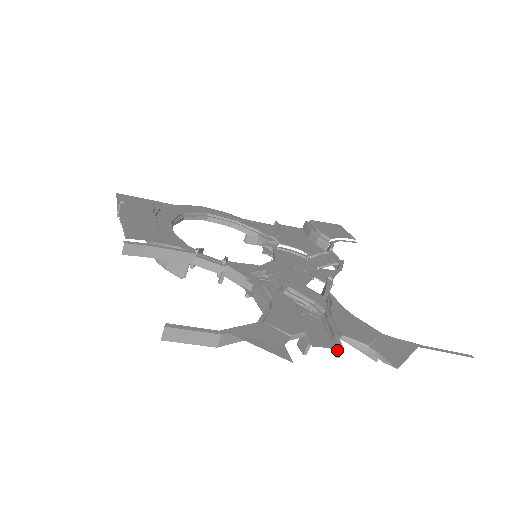
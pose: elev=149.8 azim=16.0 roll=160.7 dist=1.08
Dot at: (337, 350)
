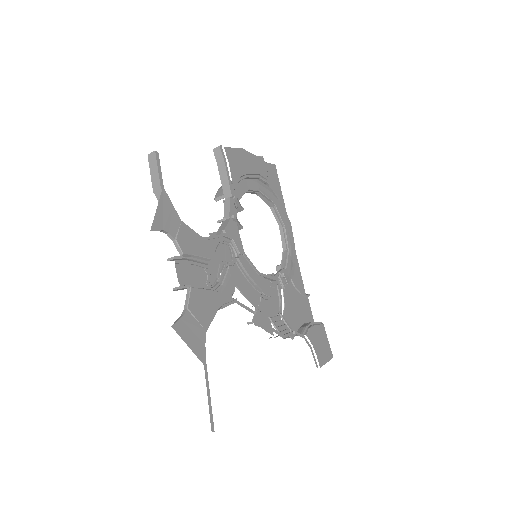
Dot at: occluded
